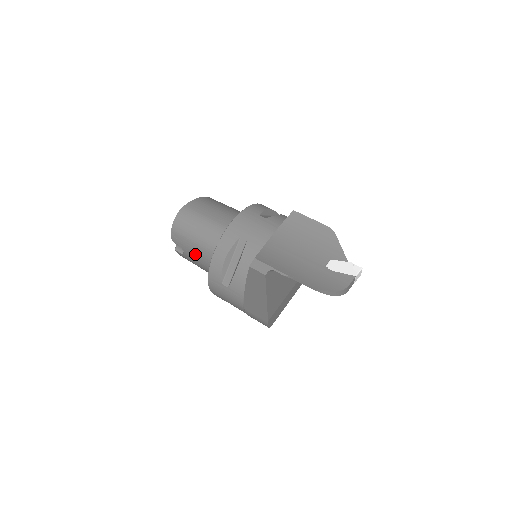
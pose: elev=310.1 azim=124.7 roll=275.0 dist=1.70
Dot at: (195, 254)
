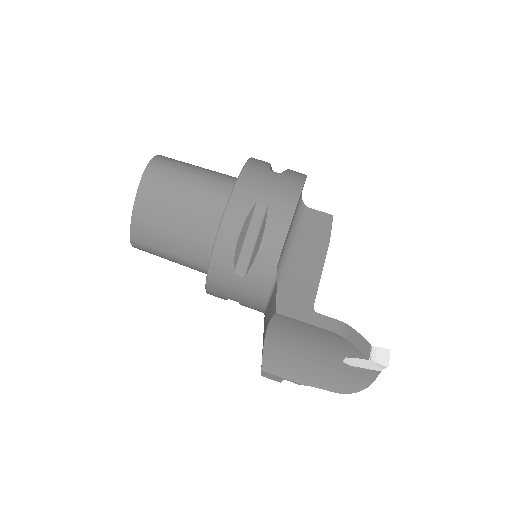
Dot at: occluded
